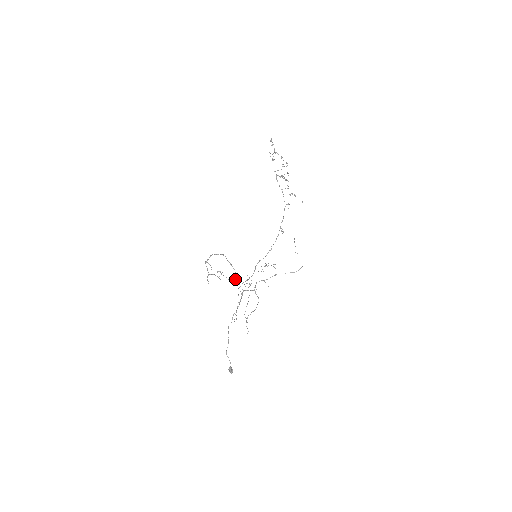
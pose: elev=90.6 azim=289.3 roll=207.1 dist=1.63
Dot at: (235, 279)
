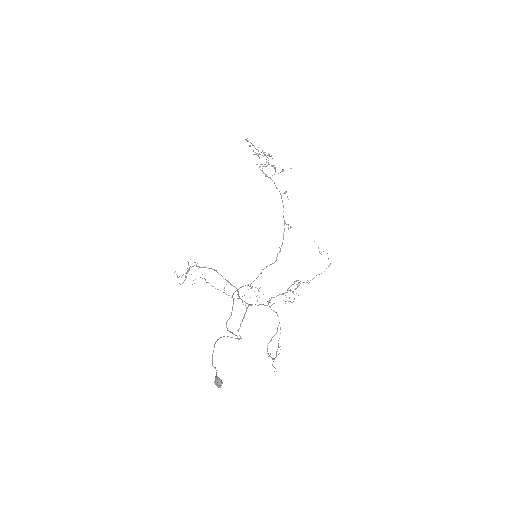
Dot at: occluded
